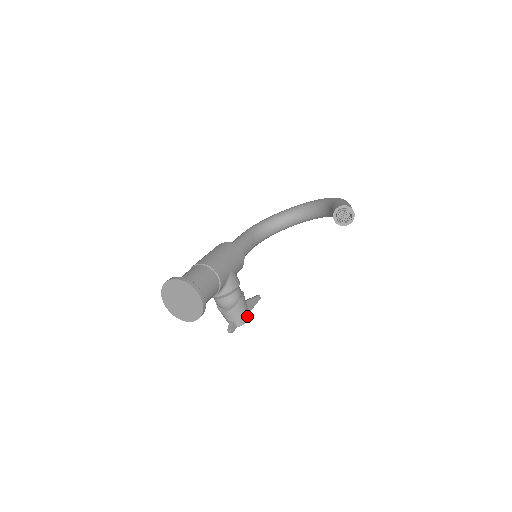
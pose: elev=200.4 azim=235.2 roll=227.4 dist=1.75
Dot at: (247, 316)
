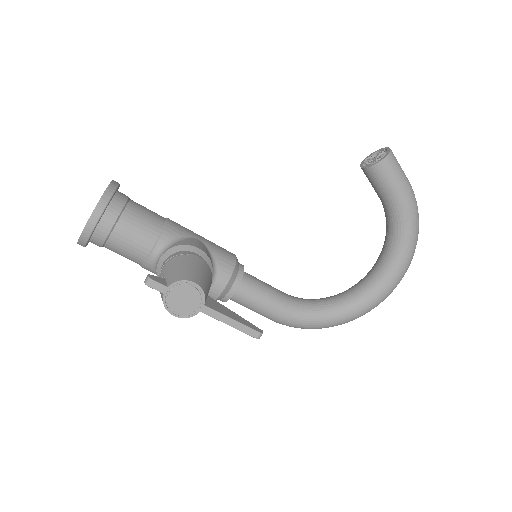
Dot at: (195, 277)
